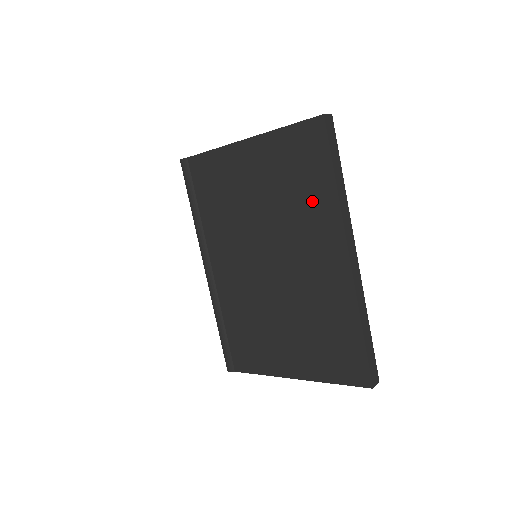
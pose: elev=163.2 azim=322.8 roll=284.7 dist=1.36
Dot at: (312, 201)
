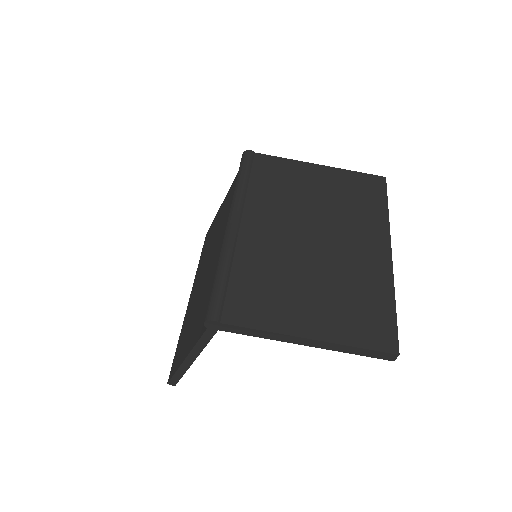
Dot at: (367, 213)
